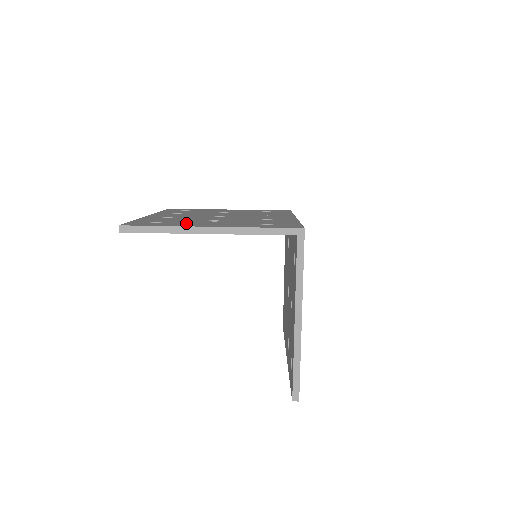
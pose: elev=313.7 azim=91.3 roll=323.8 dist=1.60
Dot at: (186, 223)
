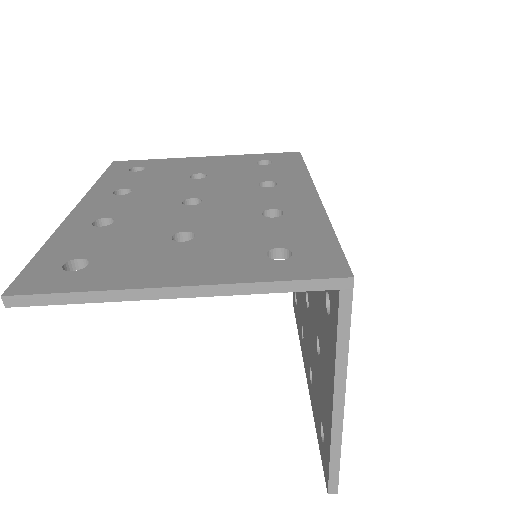
Dot at: (131, 263)
